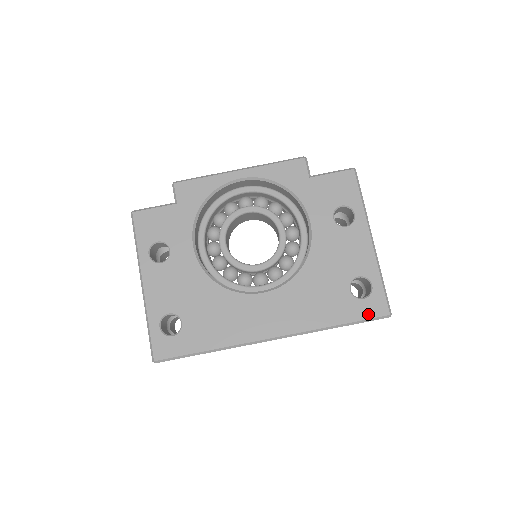
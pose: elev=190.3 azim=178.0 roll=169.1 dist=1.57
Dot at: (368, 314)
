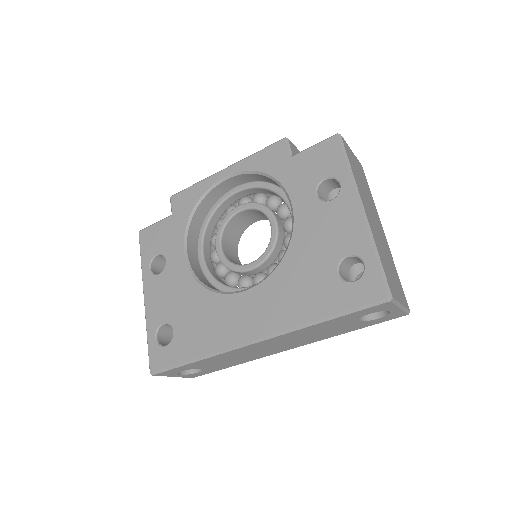
Dot at: (360, 300)
